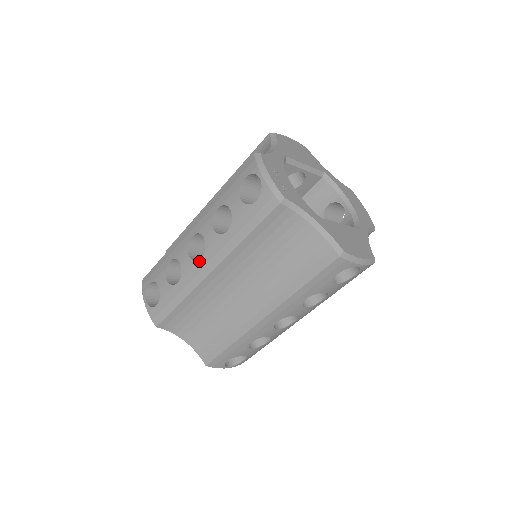
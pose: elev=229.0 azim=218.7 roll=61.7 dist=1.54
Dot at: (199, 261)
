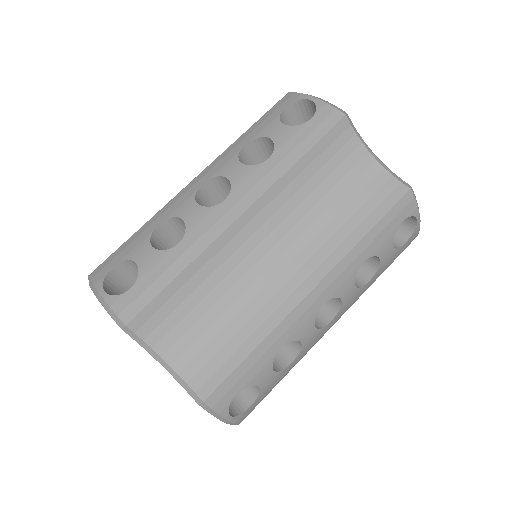
Dot at: (220, 204)
